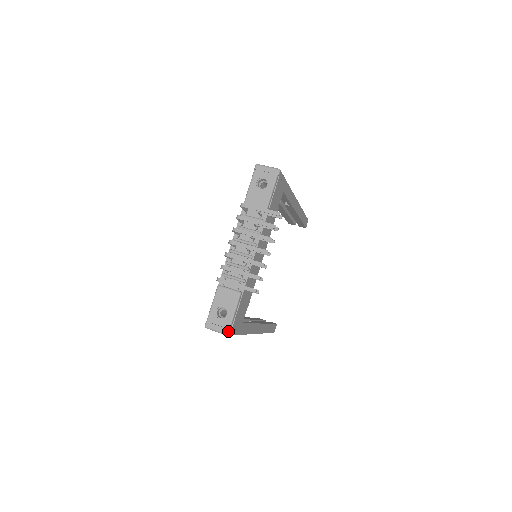
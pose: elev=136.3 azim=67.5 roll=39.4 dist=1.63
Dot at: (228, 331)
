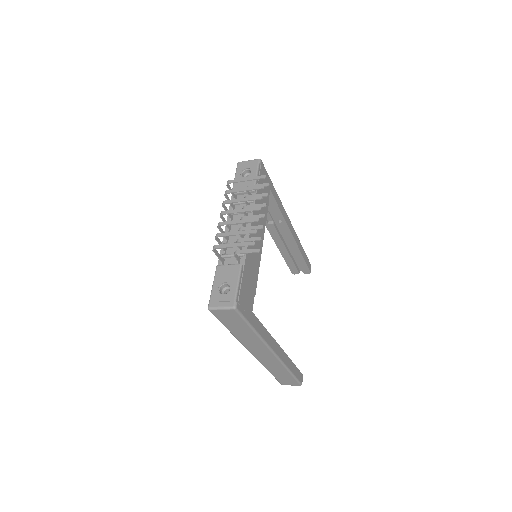
Dot at: (234, 303)
